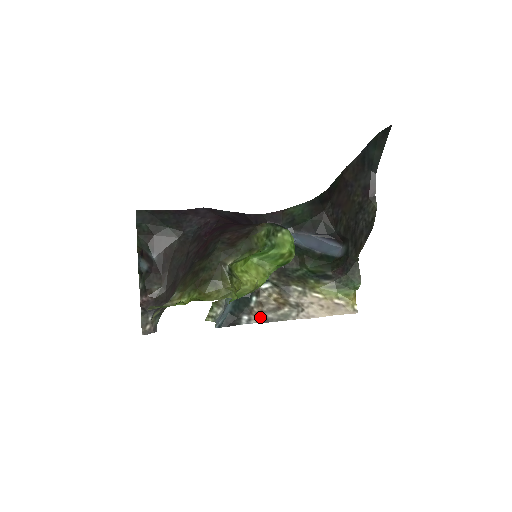
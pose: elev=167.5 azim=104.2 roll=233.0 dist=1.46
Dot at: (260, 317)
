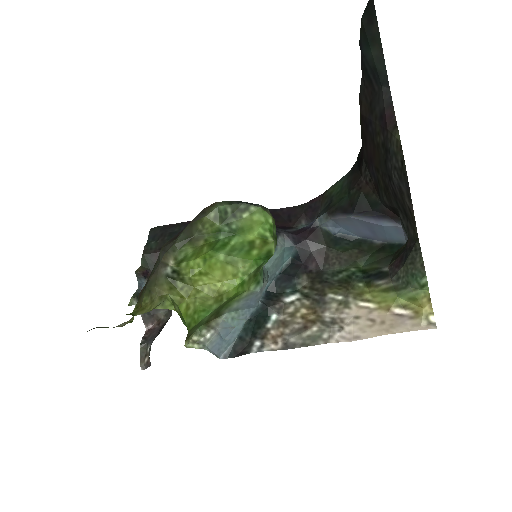
Dot at: (277, 342)
